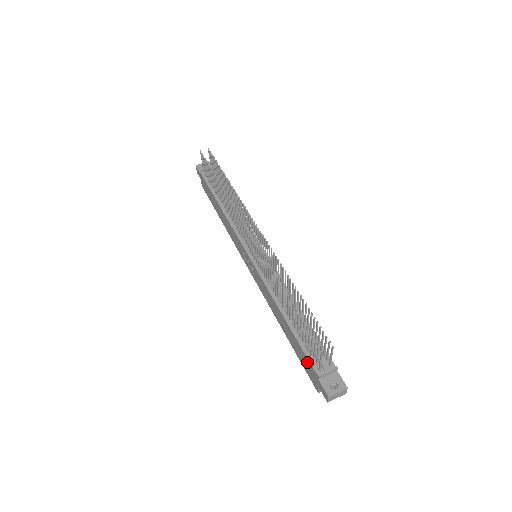
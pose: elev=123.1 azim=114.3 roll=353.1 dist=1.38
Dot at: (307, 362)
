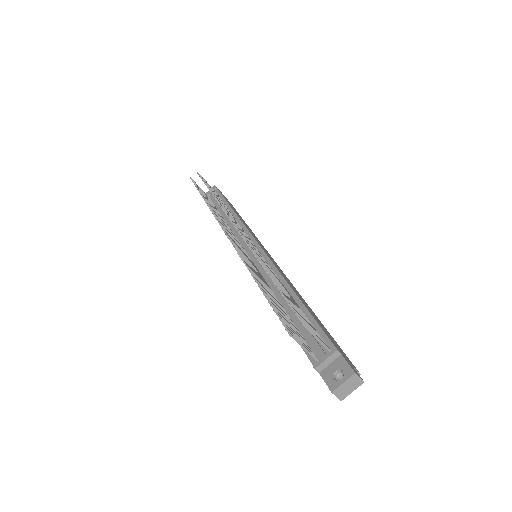
Dot at: occluded
